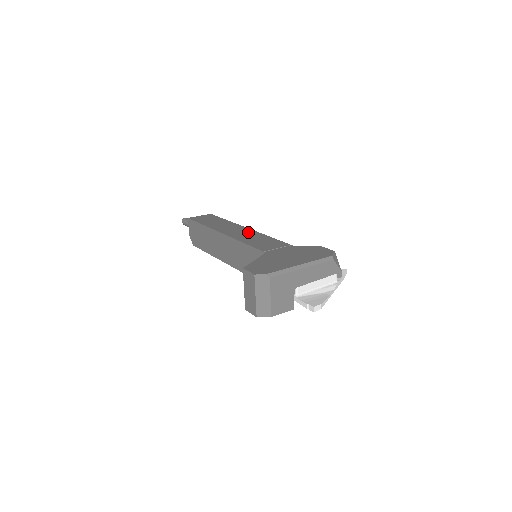
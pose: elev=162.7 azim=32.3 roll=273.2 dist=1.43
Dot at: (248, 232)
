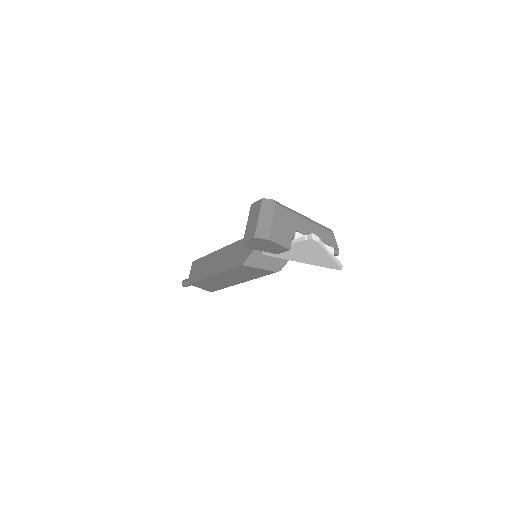
Dot at: occluded
